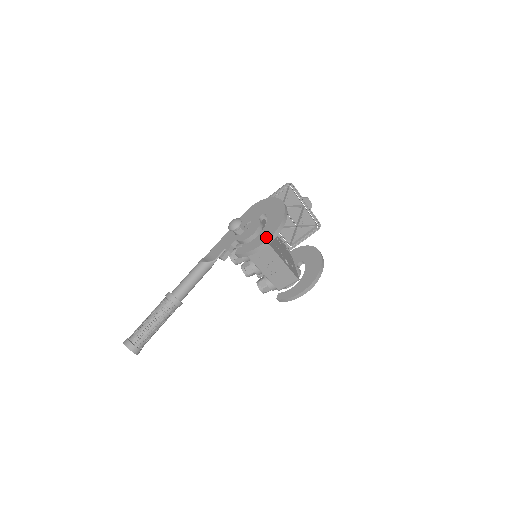
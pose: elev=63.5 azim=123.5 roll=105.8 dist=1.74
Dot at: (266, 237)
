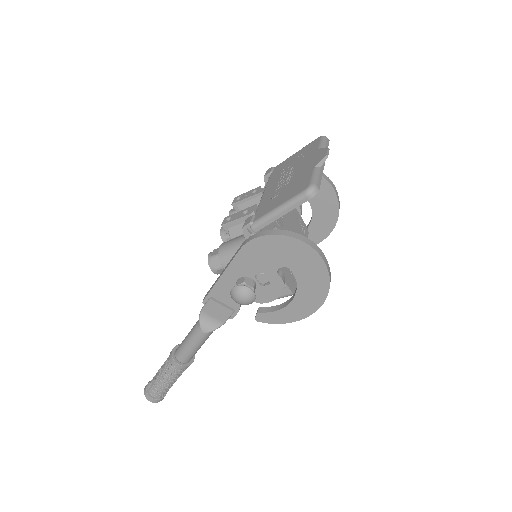
Dot at: (306, 312)
